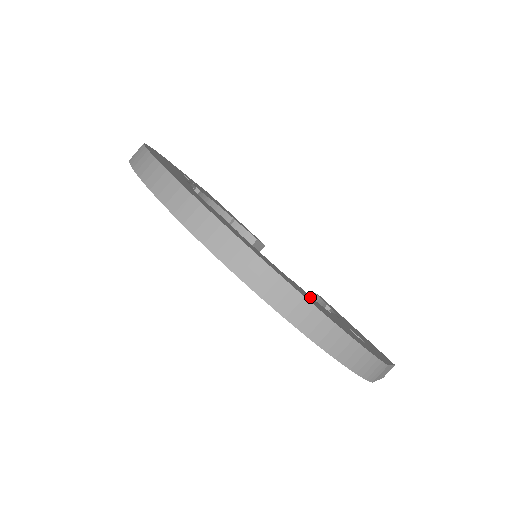
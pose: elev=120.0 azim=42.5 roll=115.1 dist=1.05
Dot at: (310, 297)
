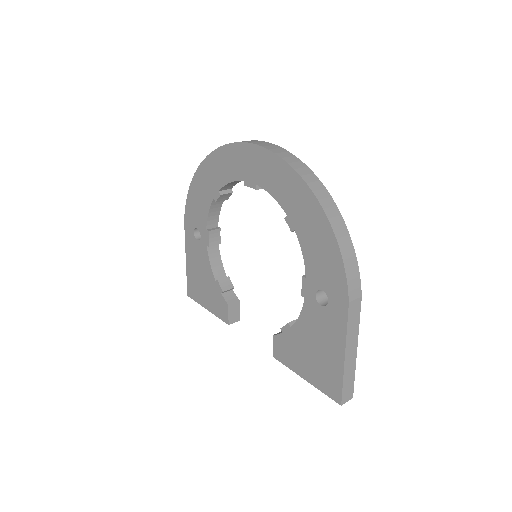
Dot at: occluded
